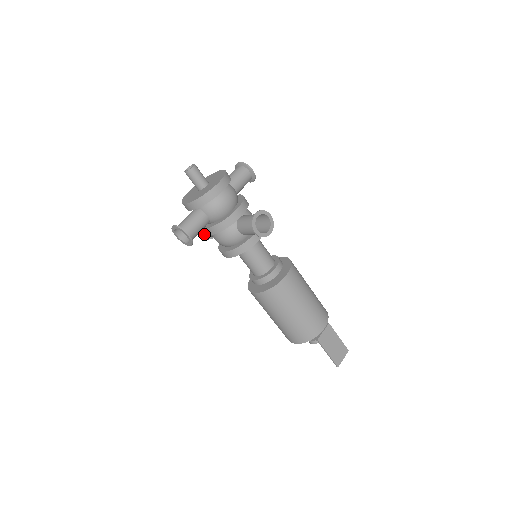
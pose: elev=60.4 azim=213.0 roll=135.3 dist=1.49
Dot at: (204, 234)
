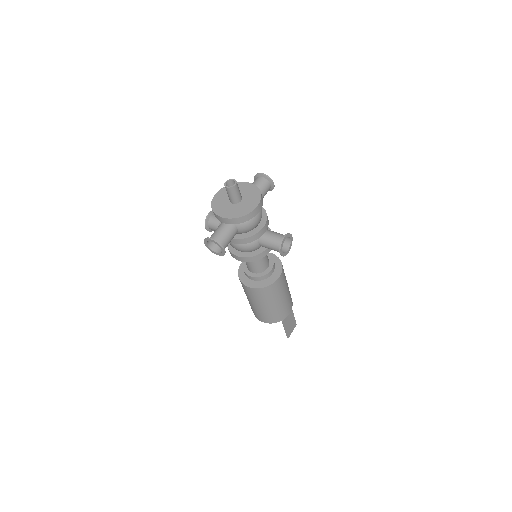
Dot at: (209, 227)
